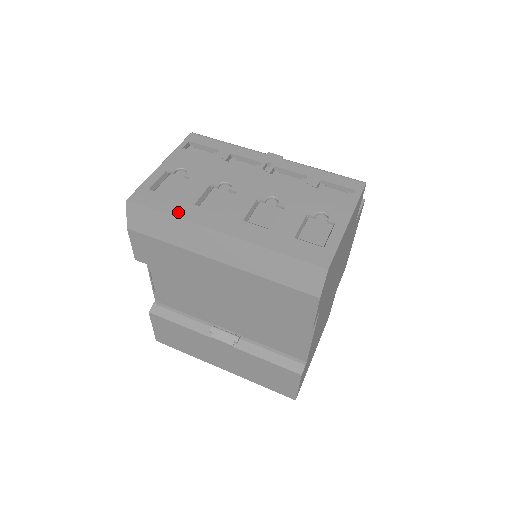
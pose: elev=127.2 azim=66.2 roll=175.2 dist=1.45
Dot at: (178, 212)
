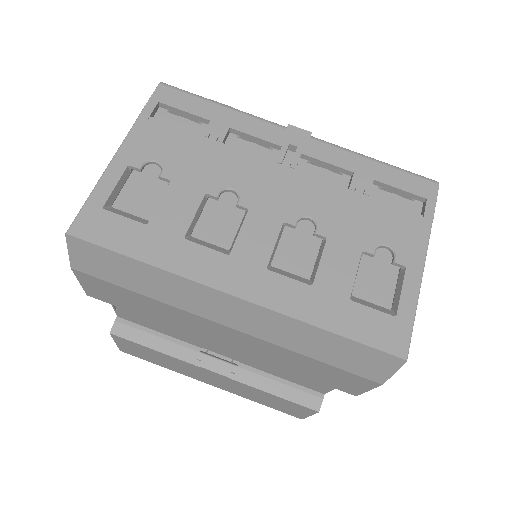
Dot at: (158, 257)
